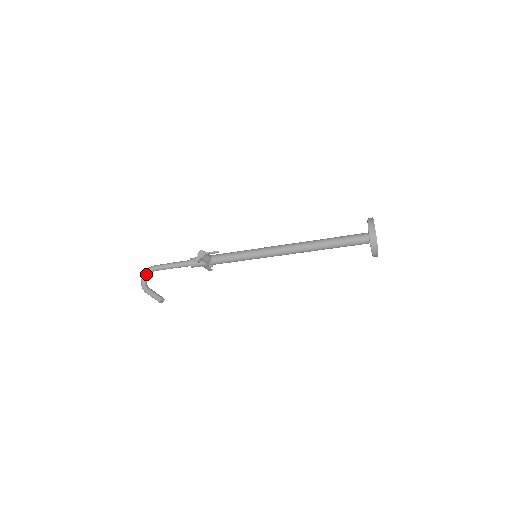
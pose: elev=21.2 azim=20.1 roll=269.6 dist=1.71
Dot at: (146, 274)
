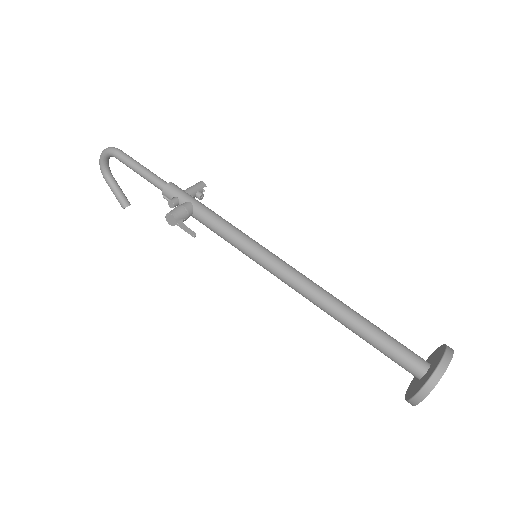
Dot at: (105, 157)
